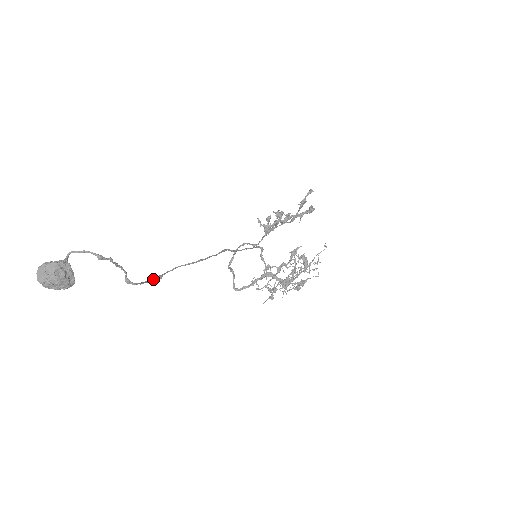
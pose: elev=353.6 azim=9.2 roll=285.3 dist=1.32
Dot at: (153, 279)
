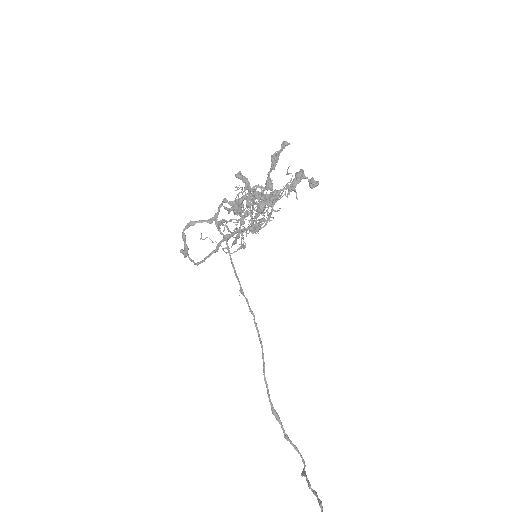
Dot at: (283, 428)
